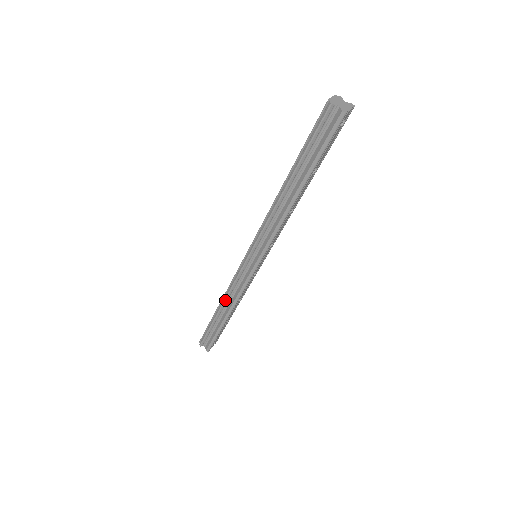
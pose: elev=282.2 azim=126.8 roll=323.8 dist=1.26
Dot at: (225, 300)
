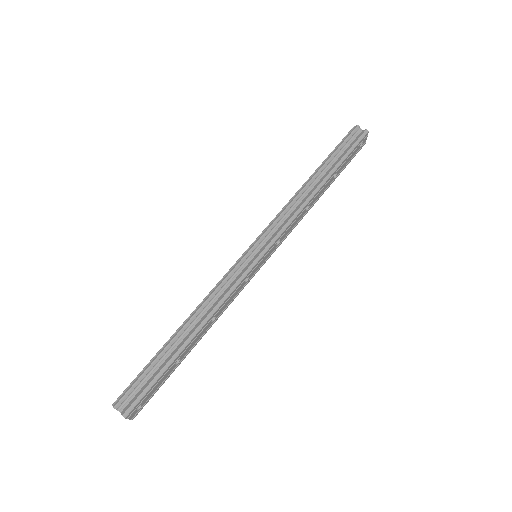
Dot at: (199, 310)
